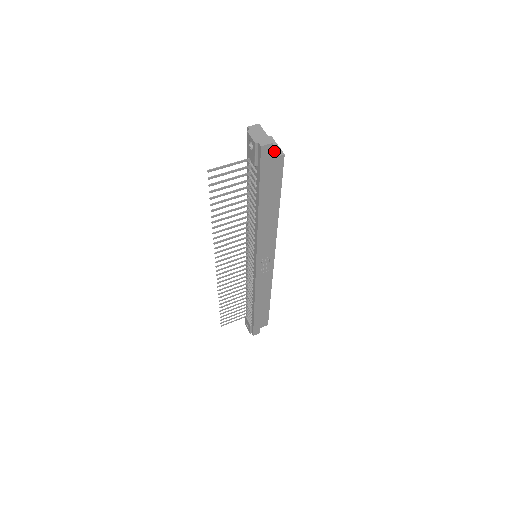
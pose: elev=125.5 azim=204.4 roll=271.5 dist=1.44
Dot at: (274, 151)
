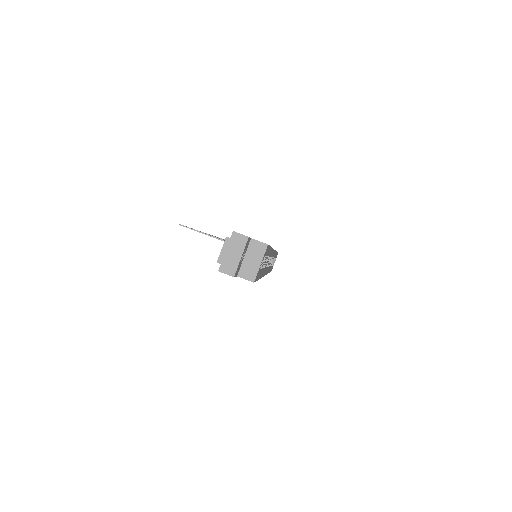
Dot at: (248, 269)
